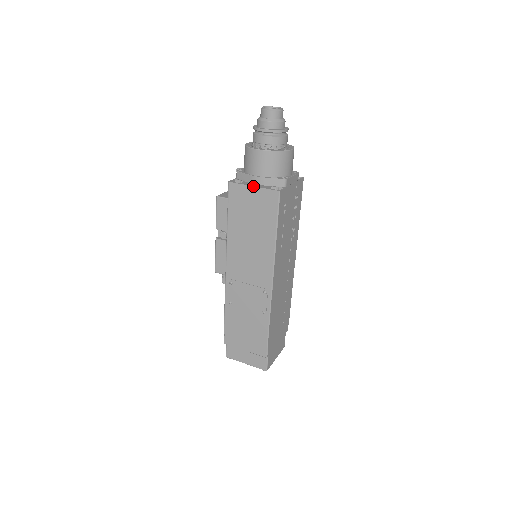
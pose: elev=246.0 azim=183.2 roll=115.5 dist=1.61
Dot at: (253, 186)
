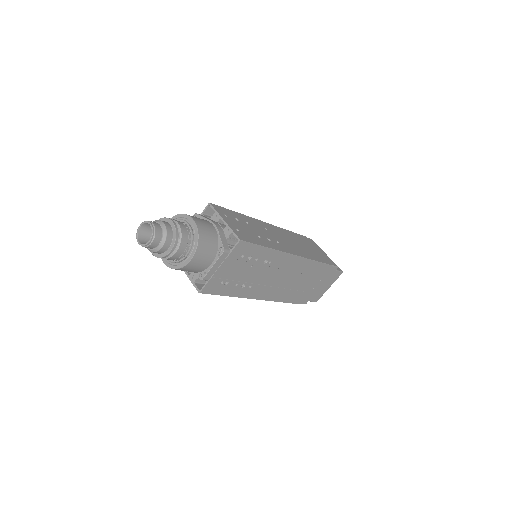
Dot at: (185, 273)
